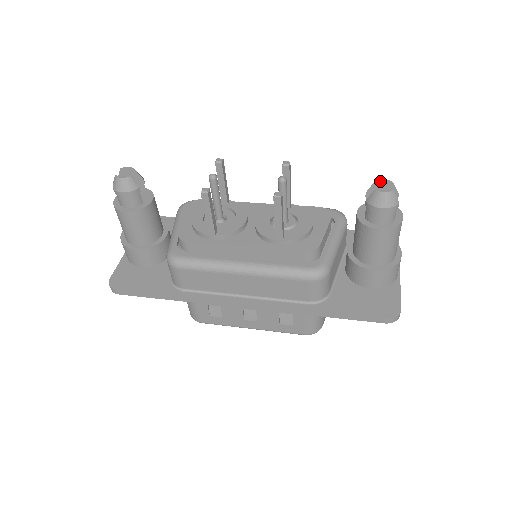
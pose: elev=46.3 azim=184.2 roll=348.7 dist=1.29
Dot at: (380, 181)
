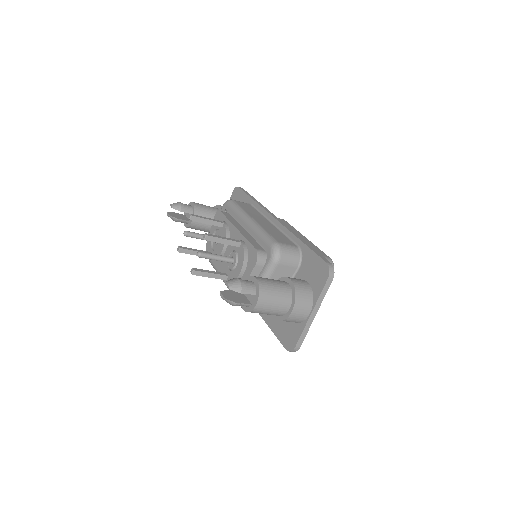
Dot at: occluded
